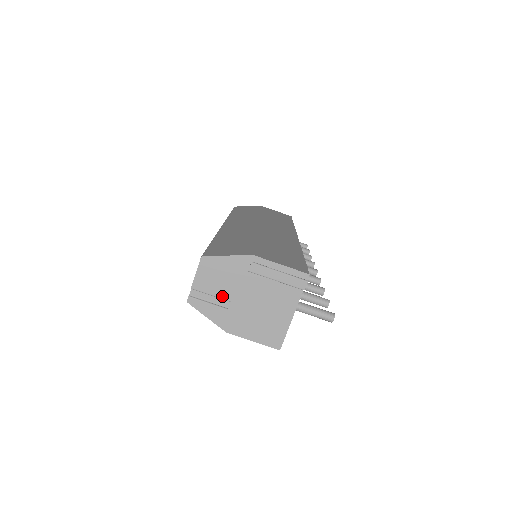
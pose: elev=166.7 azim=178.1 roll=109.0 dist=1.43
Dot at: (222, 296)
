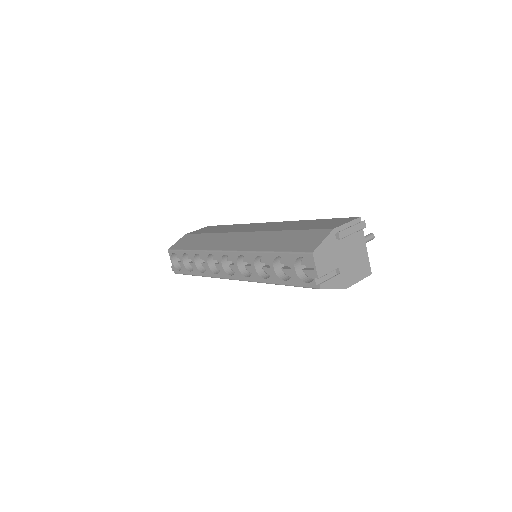
Dot at: (334, 268)
